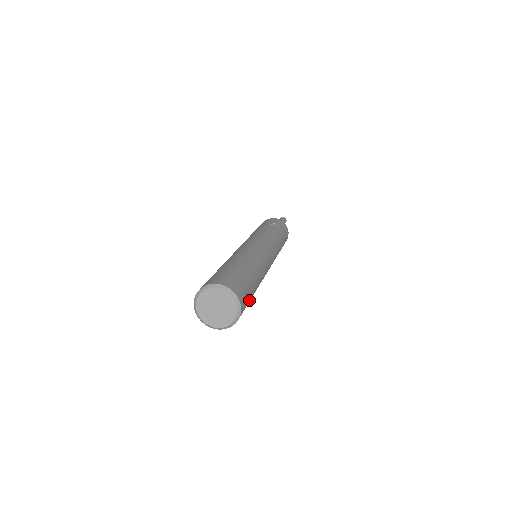
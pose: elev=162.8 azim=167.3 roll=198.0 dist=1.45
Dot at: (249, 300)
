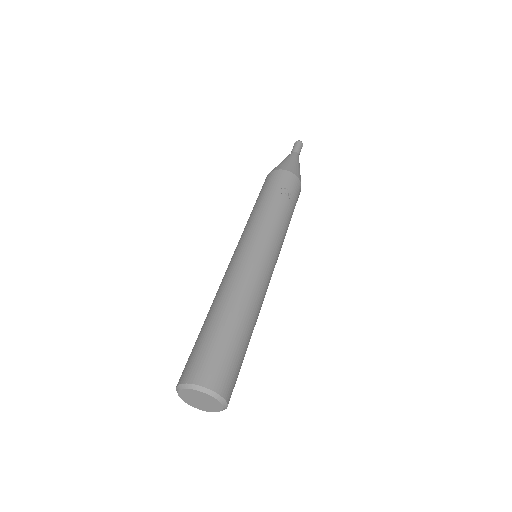
Dot at: occluded
